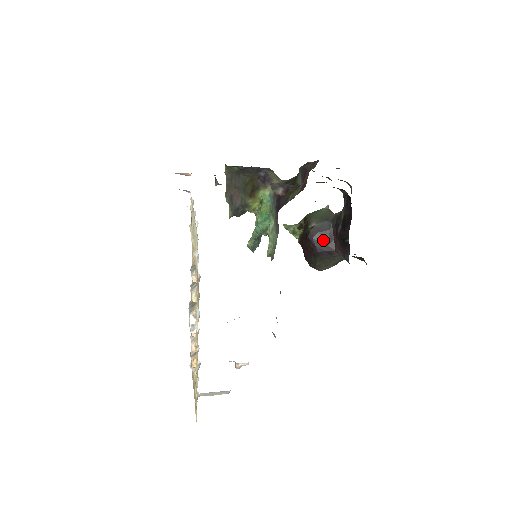
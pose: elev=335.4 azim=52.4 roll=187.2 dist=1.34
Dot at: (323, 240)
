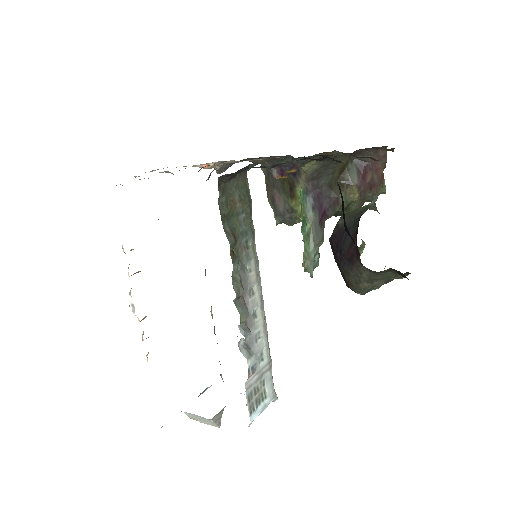
Dot at: (343, 242)
